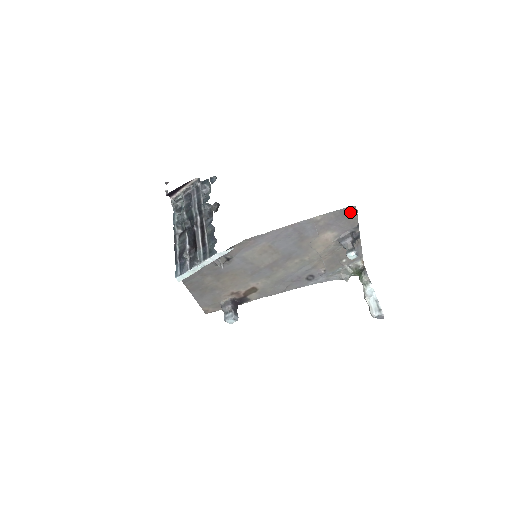
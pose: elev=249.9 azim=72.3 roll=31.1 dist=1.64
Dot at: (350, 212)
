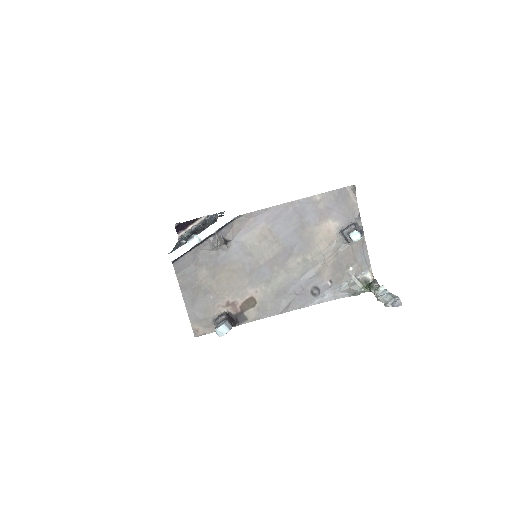
Dot at: (349, 195)
